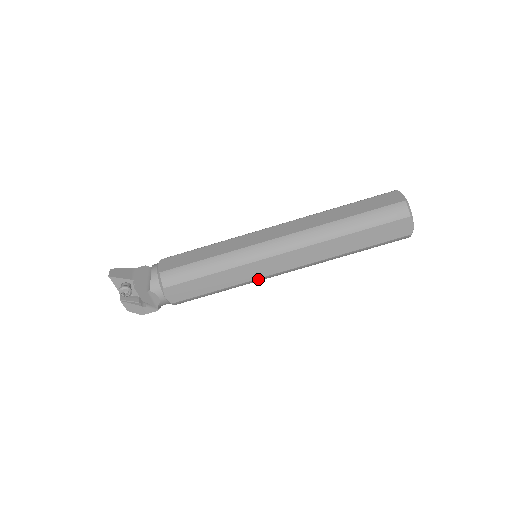
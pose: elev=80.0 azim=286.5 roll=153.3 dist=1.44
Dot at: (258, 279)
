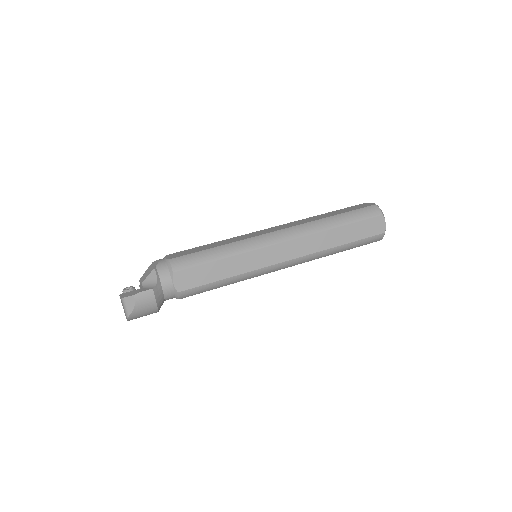
Dot at: (252, 239)
